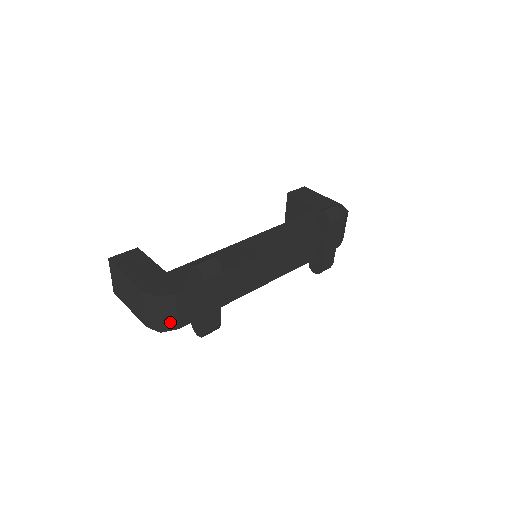
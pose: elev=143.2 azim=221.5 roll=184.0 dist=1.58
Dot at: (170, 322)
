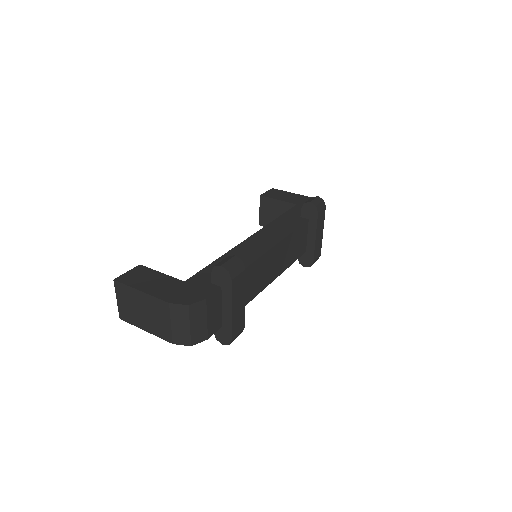
Dot at: (200, 332)
